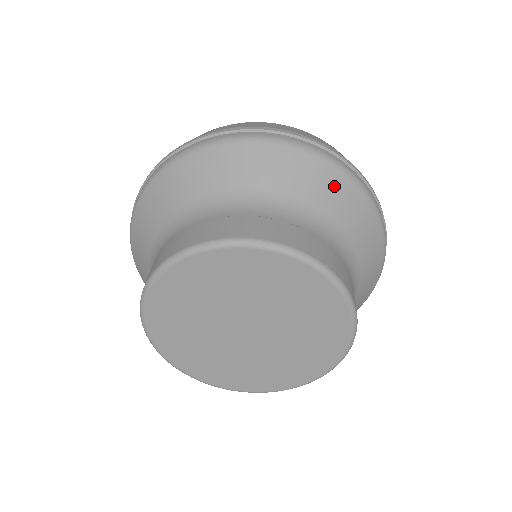
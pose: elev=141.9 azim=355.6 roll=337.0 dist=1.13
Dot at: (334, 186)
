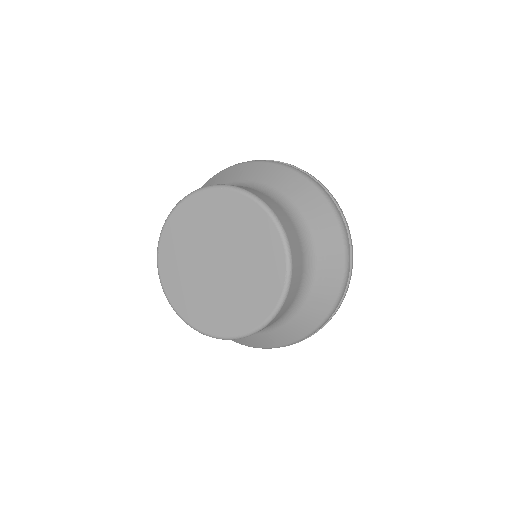
Dot at: (334, 262)
